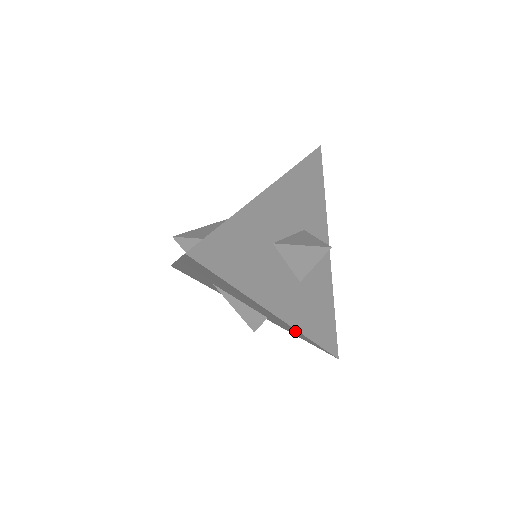
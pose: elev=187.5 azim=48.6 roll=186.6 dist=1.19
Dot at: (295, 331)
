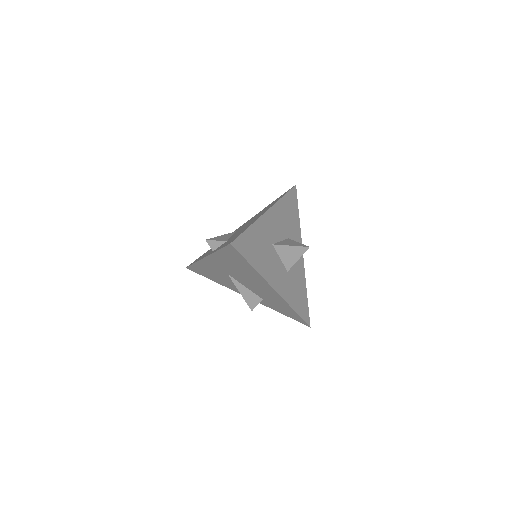
Dot at: (284, 305)
